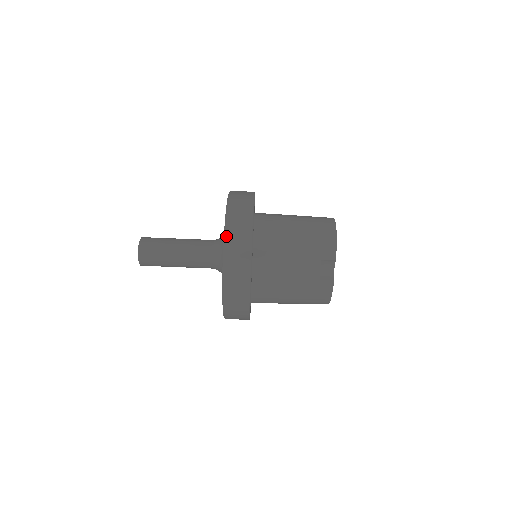
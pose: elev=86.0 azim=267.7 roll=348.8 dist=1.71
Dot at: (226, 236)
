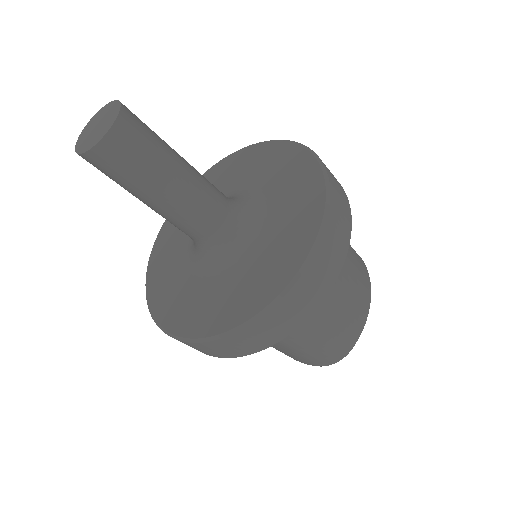
Dot at: (193, 343)
